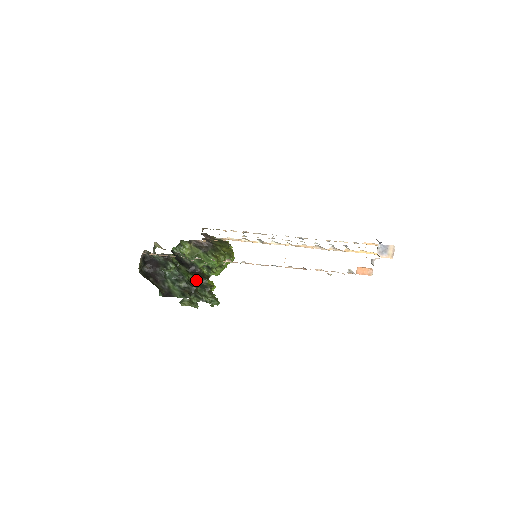
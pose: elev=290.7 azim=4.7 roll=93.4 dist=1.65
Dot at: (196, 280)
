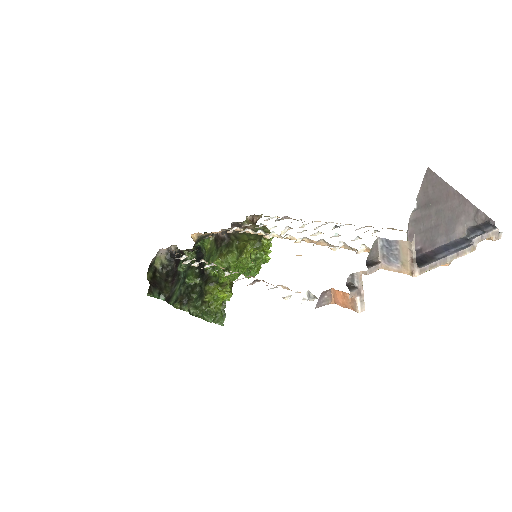
Dot at: (200, 285)
